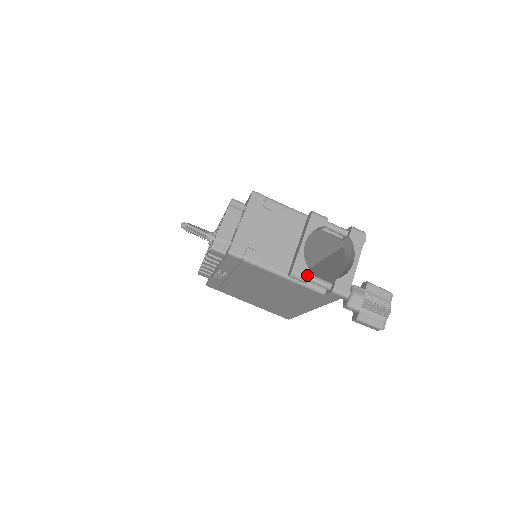
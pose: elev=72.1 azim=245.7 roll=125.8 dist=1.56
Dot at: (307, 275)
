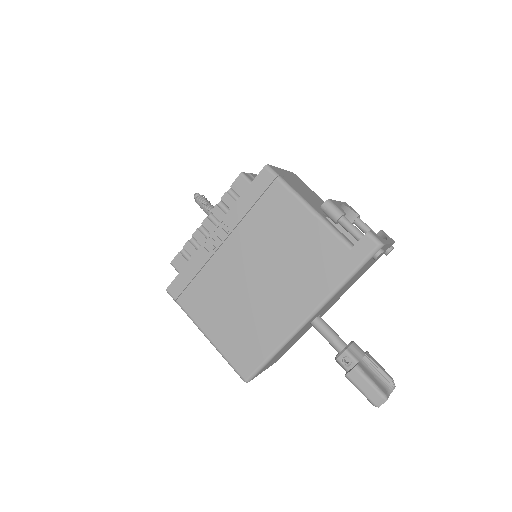
Dot at: (343, 211)
